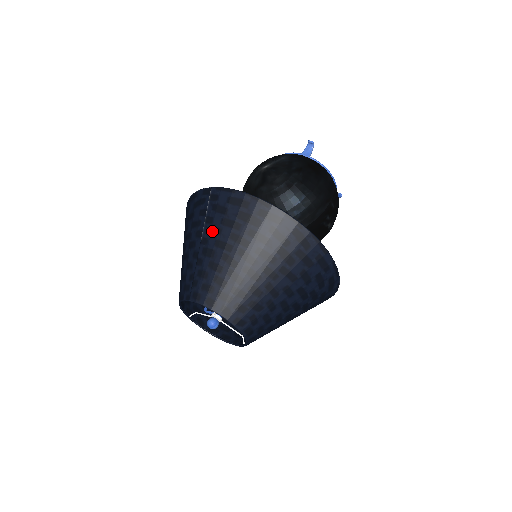
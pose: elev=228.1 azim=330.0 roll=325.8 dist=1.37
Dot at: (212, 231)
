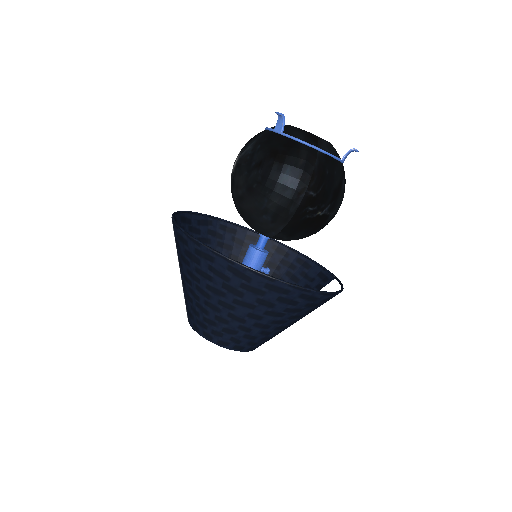
Dot at: (179, 263)
